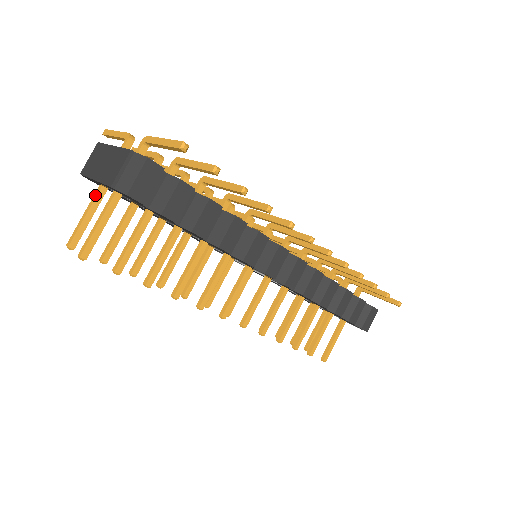
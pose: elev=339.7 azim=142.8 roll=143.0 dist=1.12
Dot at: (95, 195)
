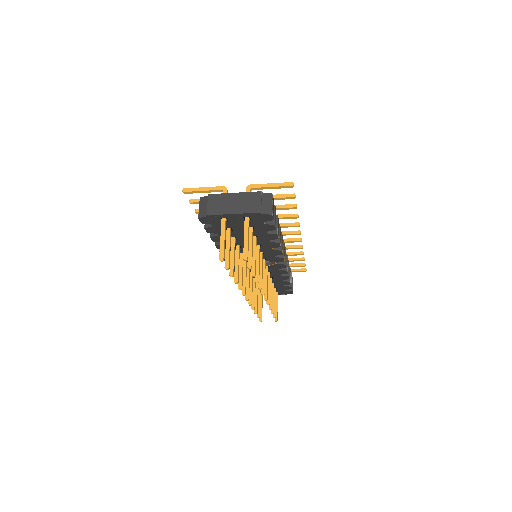
Dot at: (223, 225)
